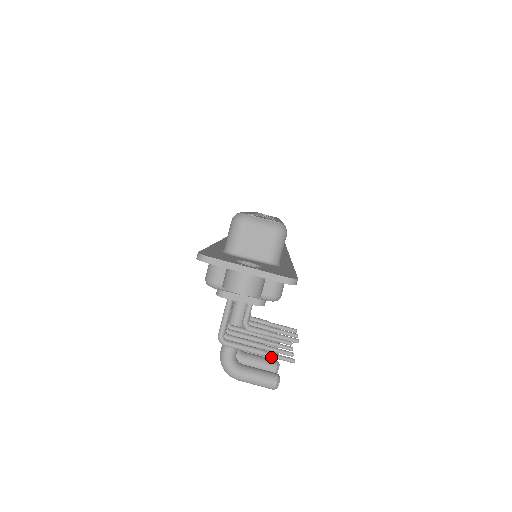
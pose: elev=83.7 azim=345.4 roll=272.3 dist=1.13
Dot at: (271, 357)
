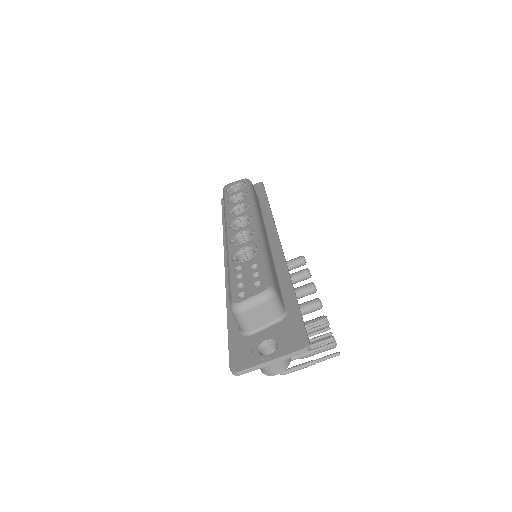
Dot at: (317, 308)
